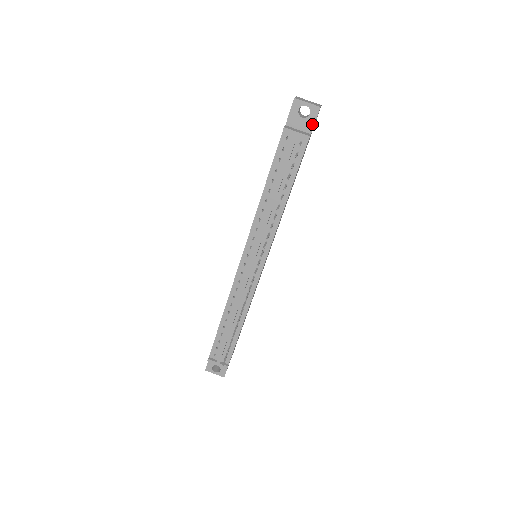
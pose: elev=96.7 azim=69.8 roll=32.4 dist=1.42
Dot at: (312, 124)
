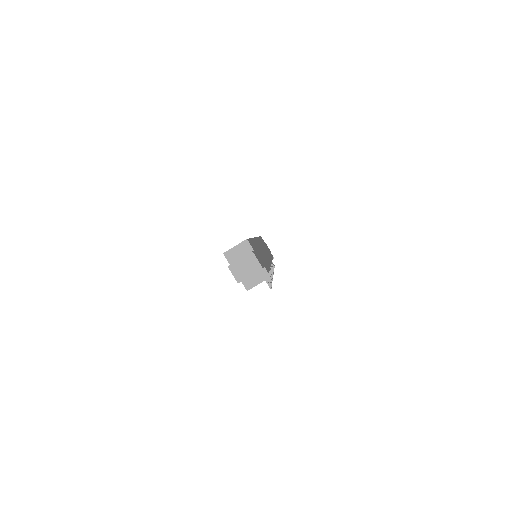
Dot at: occluded
